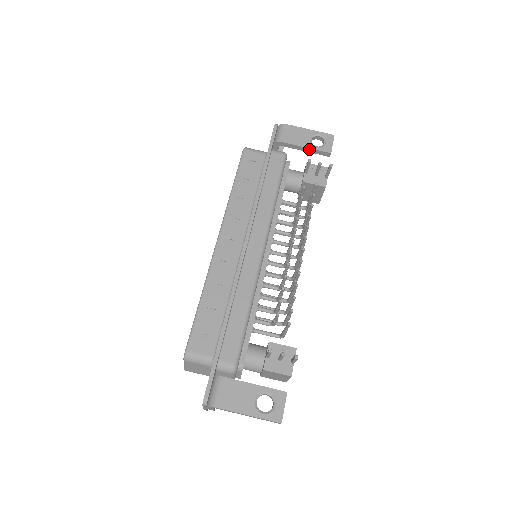
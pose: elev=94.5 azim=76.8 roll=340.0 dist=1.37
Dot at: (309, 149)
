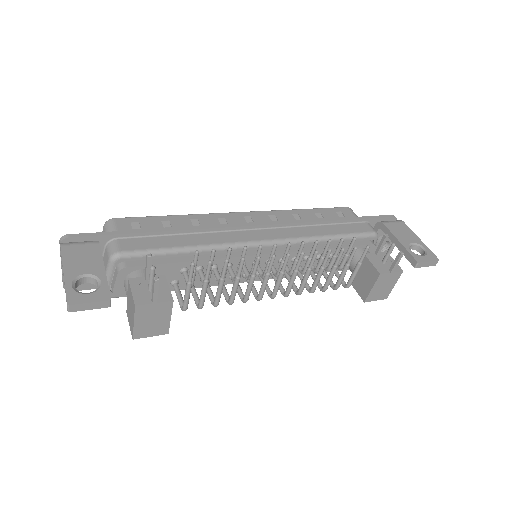
Dot at: (402, 246)
